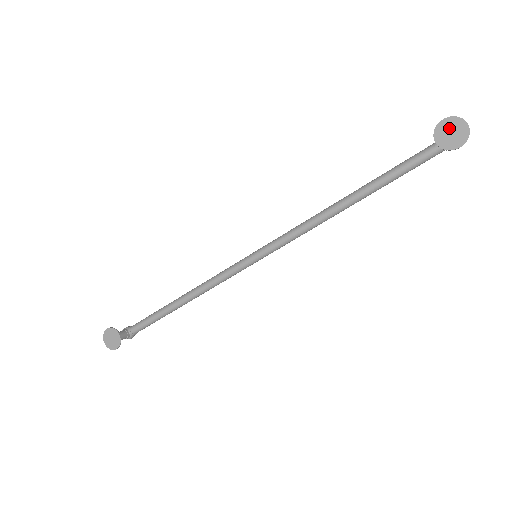
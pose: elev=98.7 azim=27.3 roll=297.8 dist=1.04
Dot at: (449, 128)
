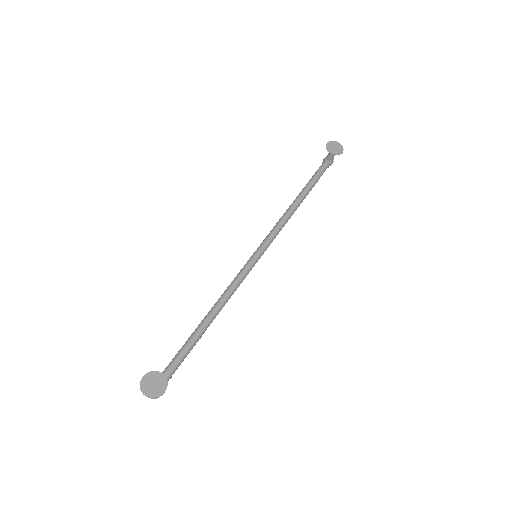
Dot at: (332, 146)
